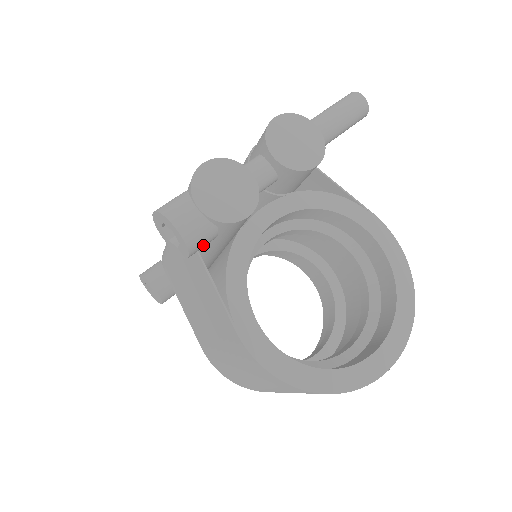
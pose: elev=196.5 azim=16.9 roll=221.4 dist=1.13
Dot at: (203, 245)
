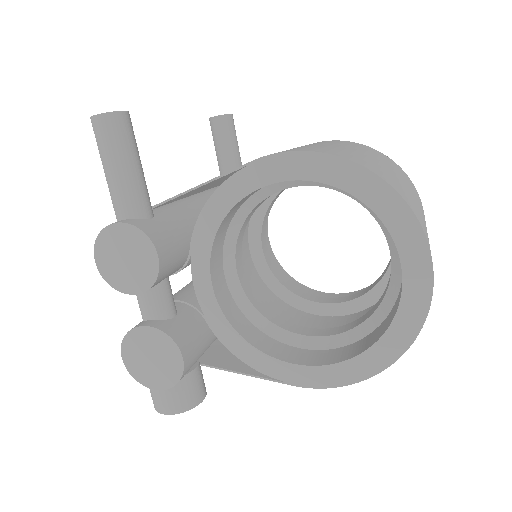
Dot at: (198, 386)
